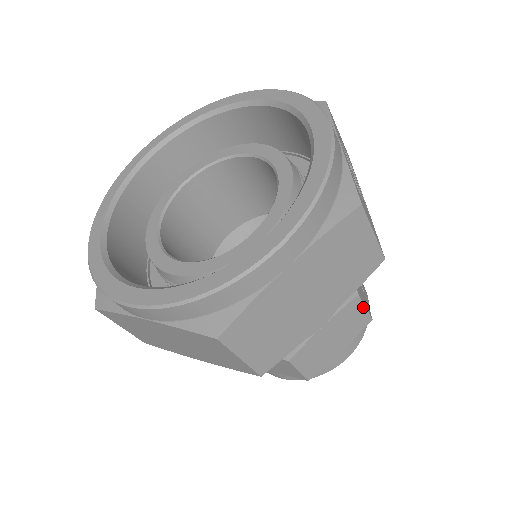
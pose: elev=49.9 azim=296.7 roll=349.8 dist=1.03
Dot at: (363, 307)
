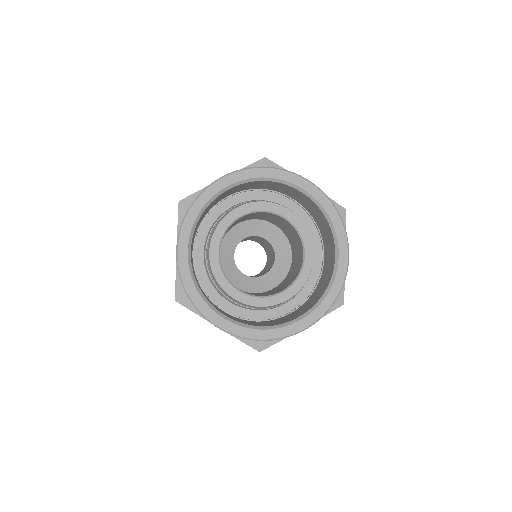
Dot at: occluded
